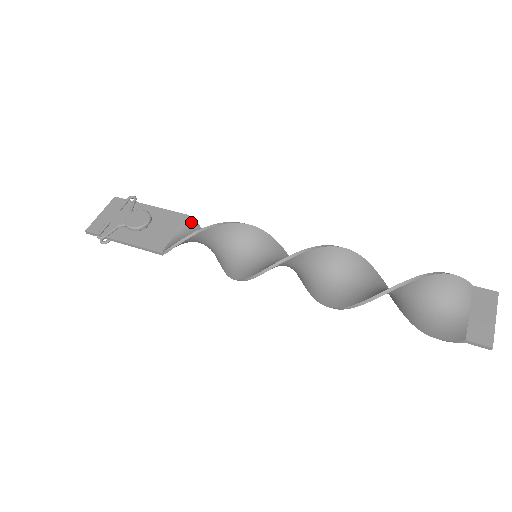
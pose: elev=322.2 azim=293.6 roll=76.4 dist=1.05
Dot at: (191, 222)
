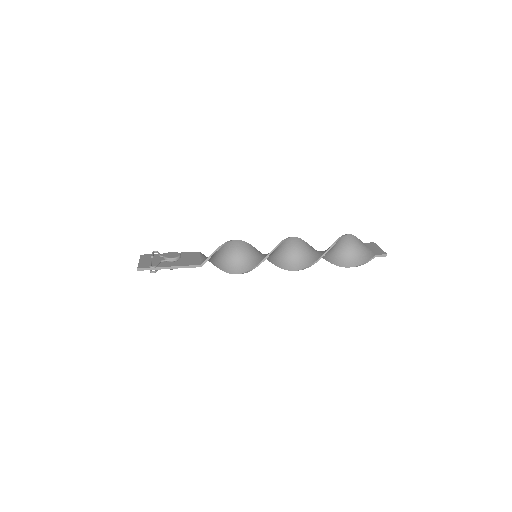
Dot at: (203, 255)
